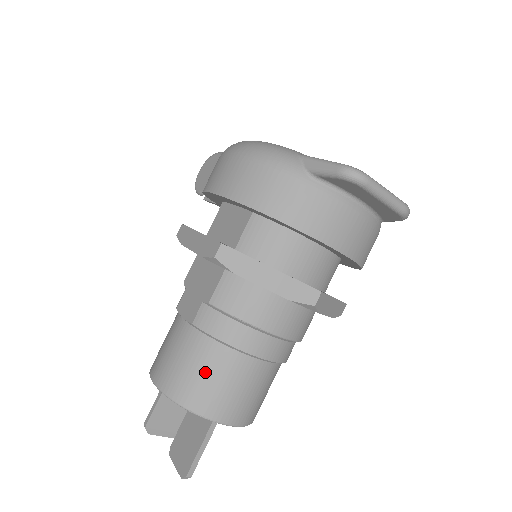
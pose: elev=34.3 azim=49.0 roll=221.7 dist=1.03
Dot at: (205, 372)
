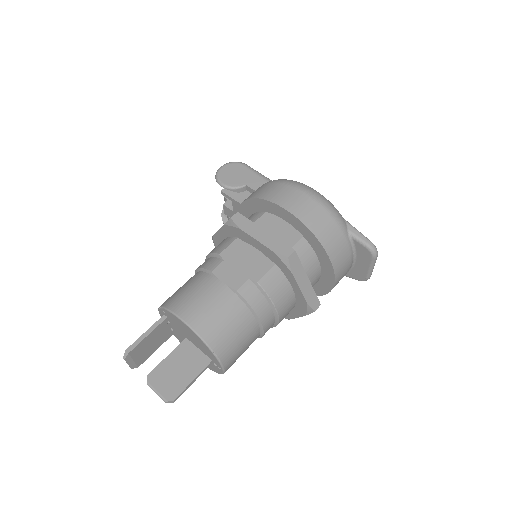
Dot at: (234, 328)
